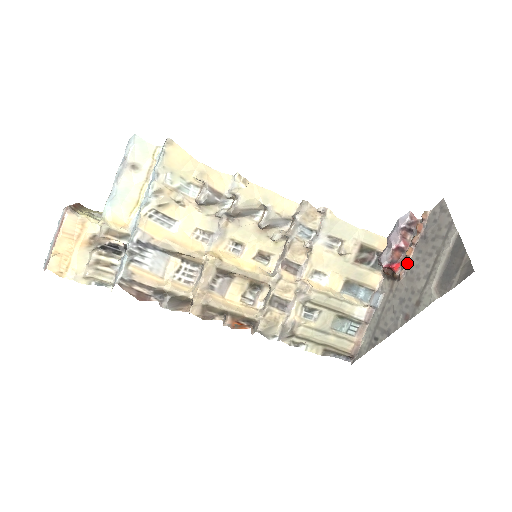
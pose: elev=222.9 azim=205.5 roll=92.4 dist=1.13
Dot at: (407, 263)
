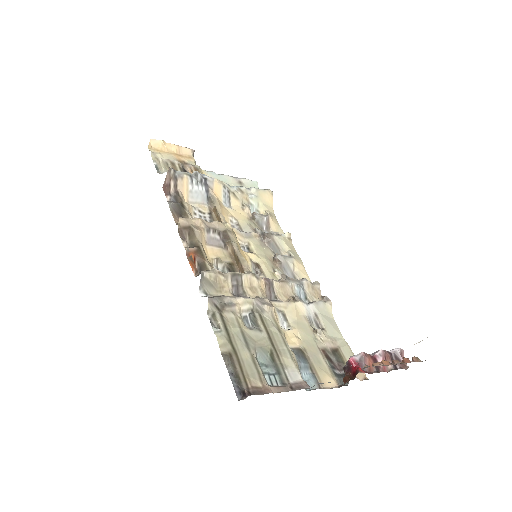
Dot at: (378, 365)
